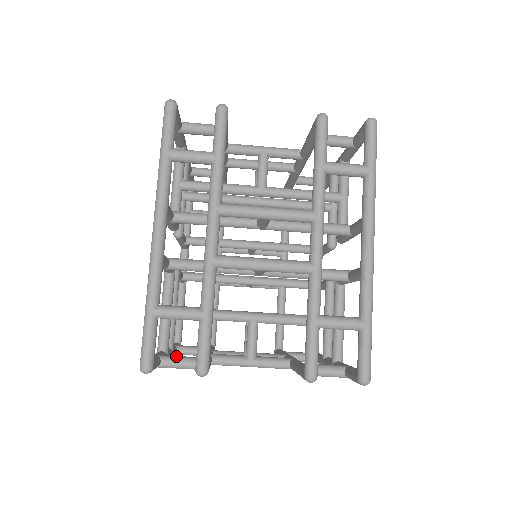
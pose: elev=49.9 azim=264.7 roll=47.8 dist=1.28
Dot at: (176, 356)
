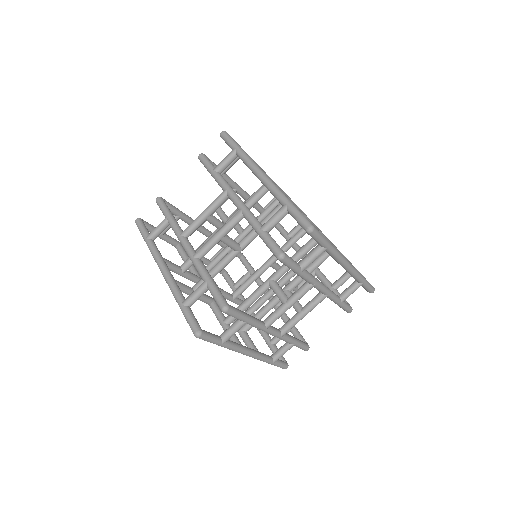
Dot at: (228, 328)
